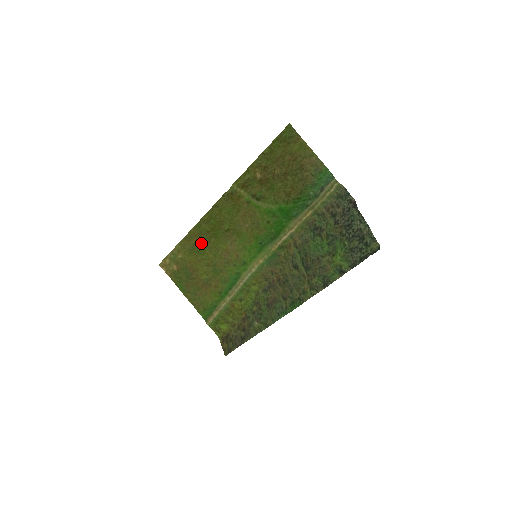
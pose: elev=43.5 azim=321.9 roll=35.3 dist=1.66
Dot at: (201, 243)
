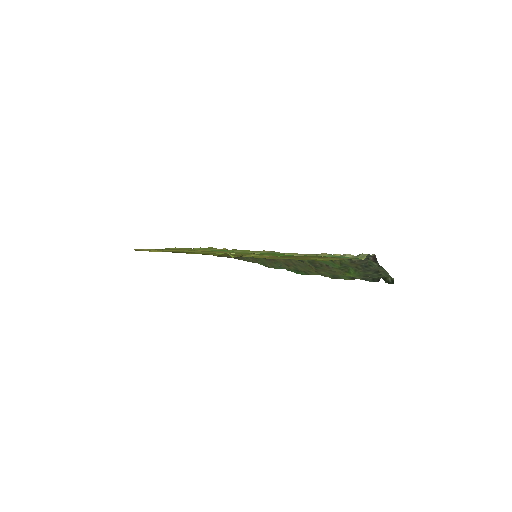
Dot at: occluded
